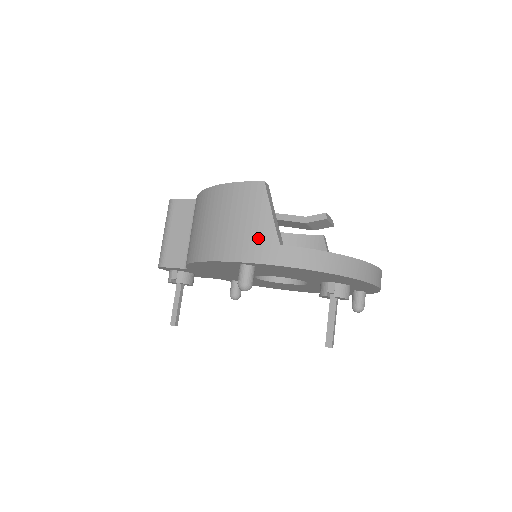
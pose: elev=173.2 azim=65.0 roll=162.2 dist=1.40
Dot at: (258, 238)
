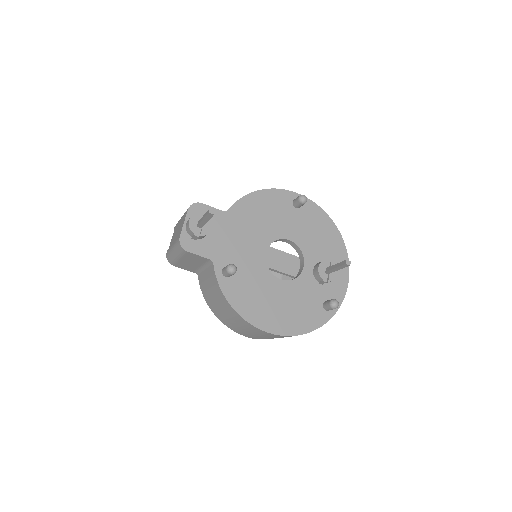
Dot at: occluded
